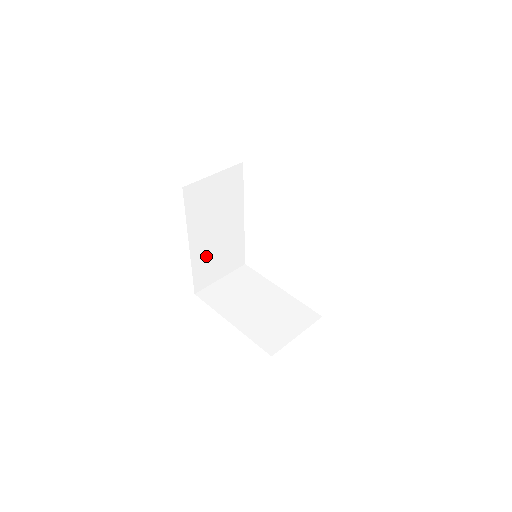
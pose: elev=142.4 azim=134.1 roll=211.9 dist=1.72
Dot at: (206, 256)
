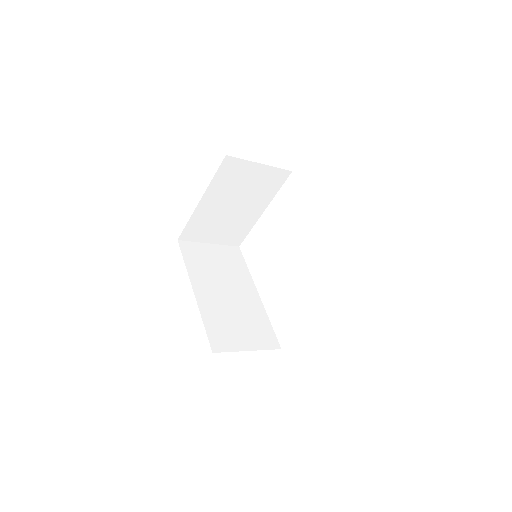
Dot at: (219, 313)
